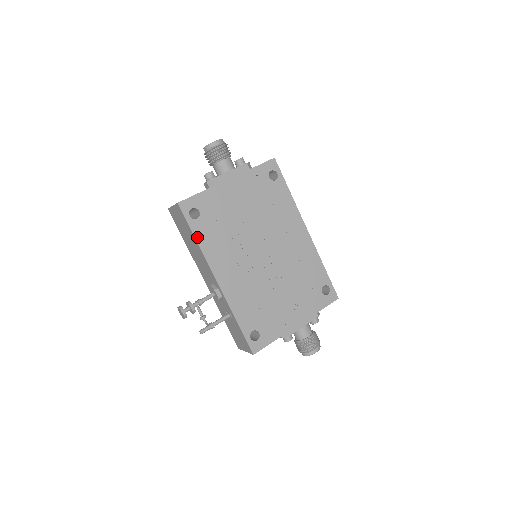
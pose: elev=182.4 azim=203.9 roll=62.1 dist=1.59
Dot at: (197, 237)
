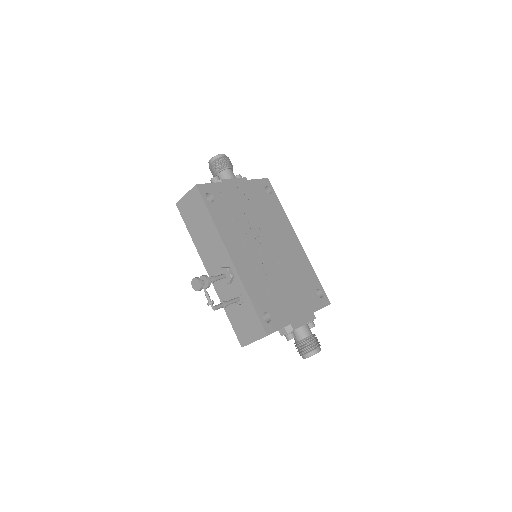
Dot at: (212, 216)
